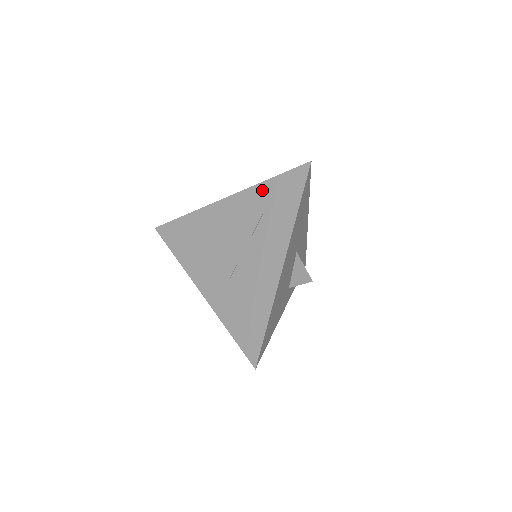
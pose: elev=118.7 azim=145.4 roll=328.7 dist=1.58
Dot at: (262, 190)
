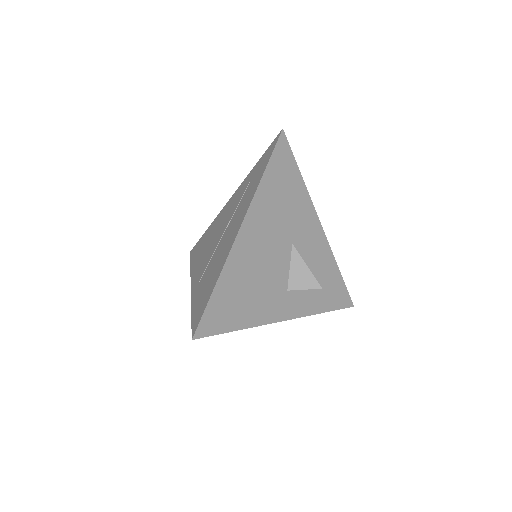
Dot at: (250, 175)
